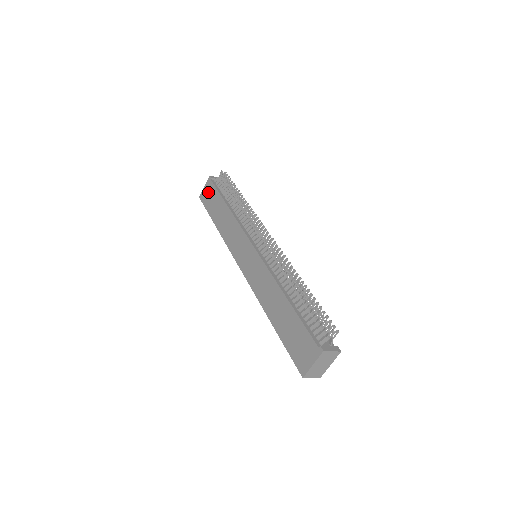
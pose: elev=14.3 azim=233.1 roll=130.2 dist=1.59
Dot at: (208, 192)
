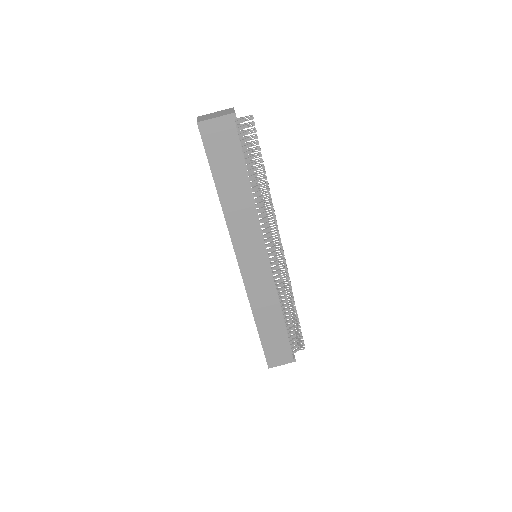
Dot at: (222, 135)
